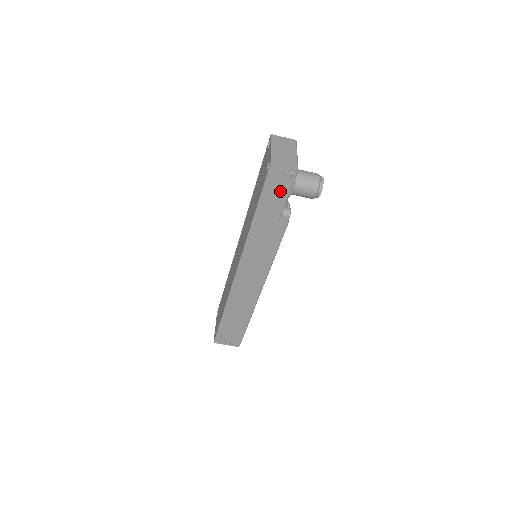
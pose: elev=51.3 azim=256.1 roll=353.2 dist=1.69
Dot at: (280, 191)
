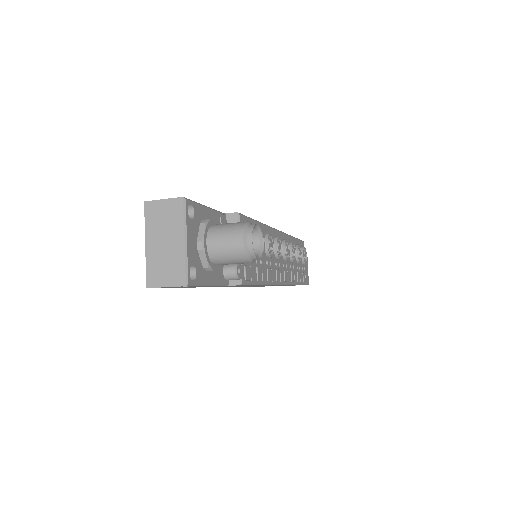
Dot at: occluded
